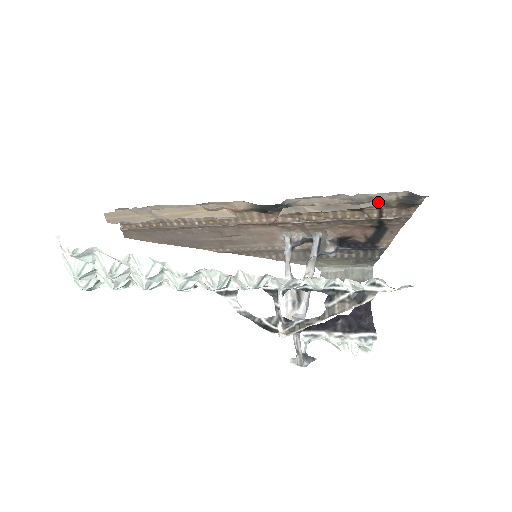
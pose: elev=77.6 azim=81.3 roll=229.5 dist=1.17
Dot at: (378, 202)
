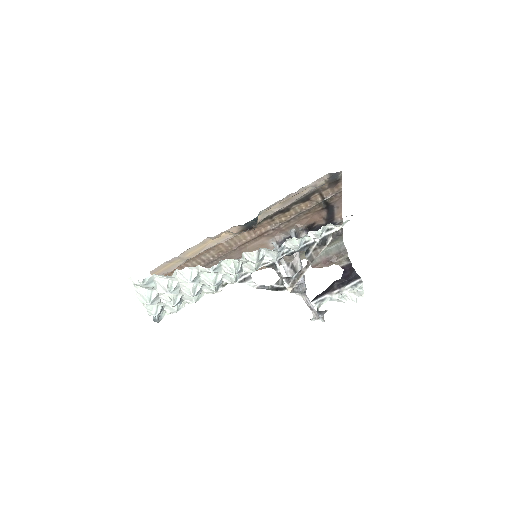
Dot at: (316, 189)
